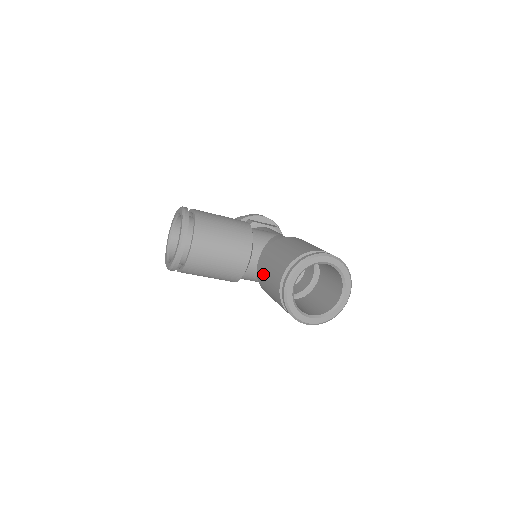
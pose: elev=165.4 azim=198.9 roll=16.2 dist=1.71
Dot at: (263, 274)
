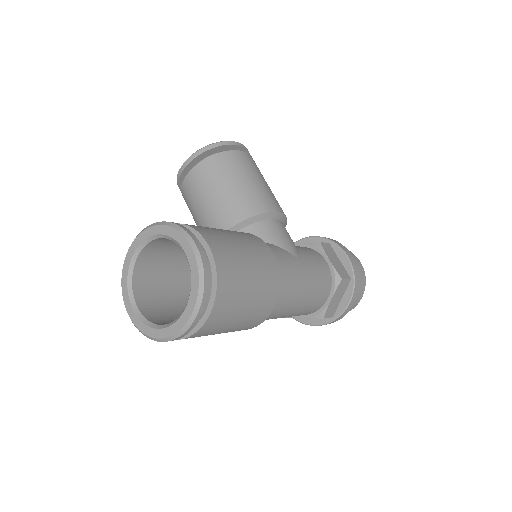
Dot at: occluded
